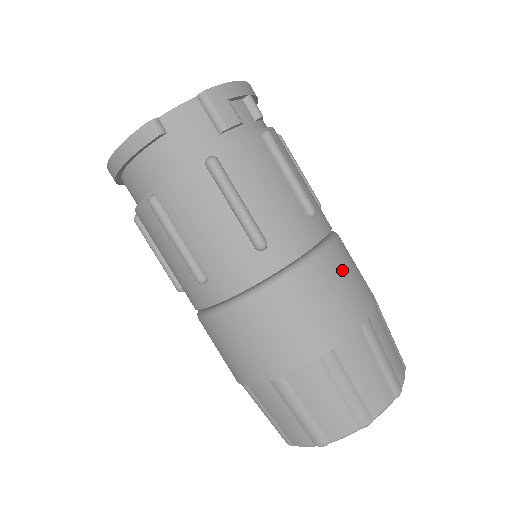
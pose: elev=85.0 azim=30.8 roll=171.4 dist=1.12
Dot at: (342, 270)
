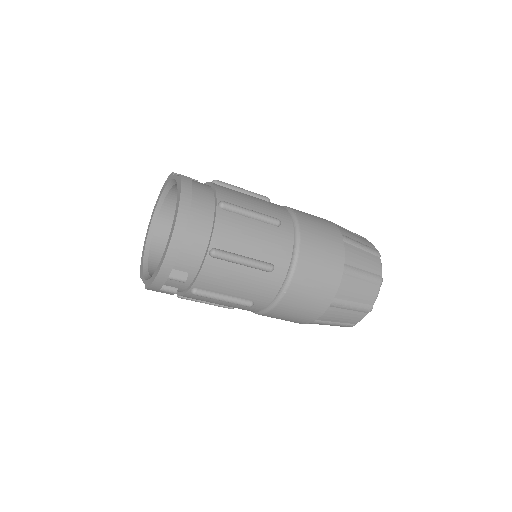
Dot at: (285, 314)
